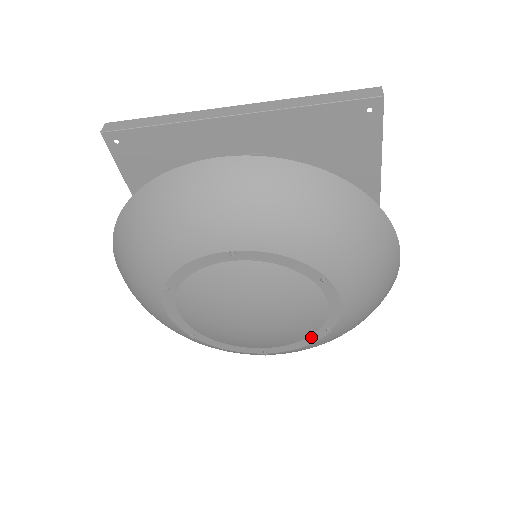
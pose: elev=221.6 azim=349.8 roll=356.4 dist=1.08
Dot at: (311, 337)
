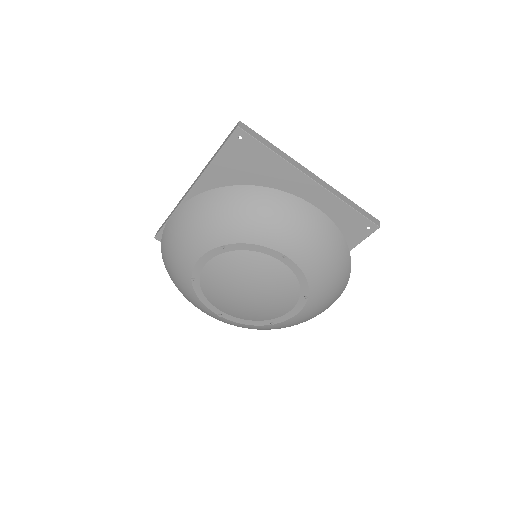
Dot at: (257, 322)
